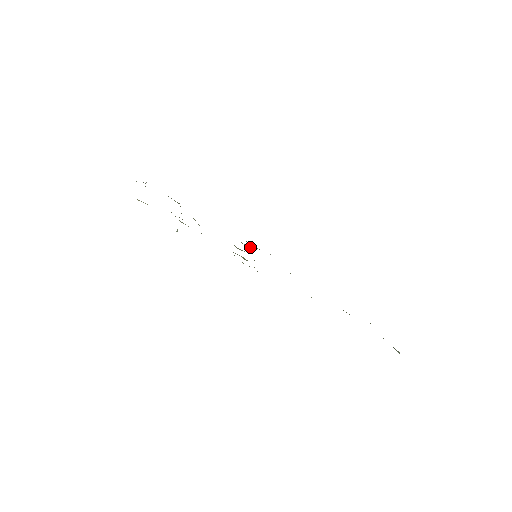
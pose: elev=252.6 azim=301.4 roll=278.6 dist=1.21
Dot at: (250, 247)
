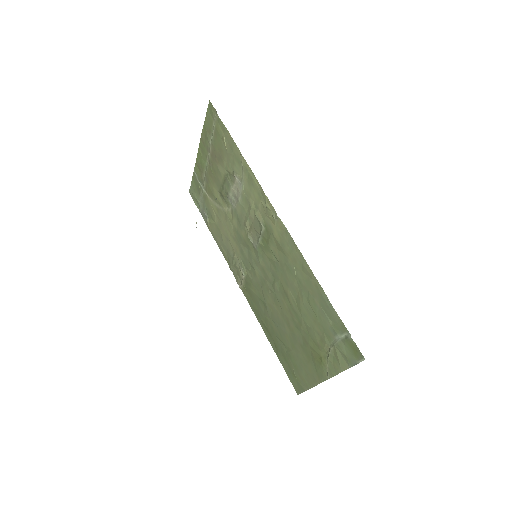
Dot at: (246, 270)
